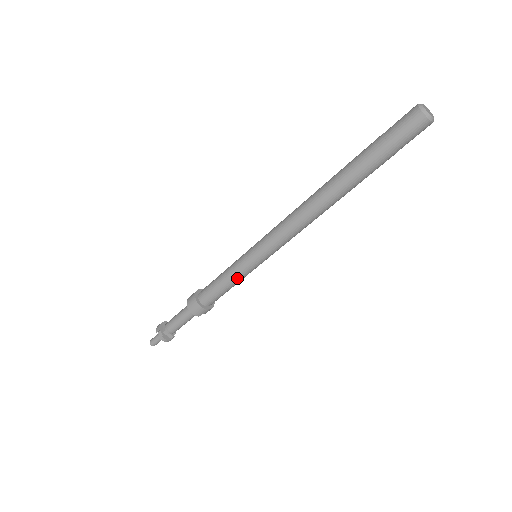
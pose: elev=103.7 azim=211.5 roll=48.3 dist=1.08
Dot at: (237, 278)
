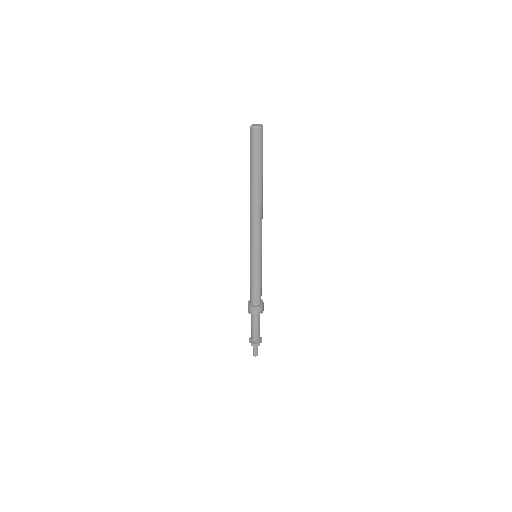
Dot at: (254, 275)
